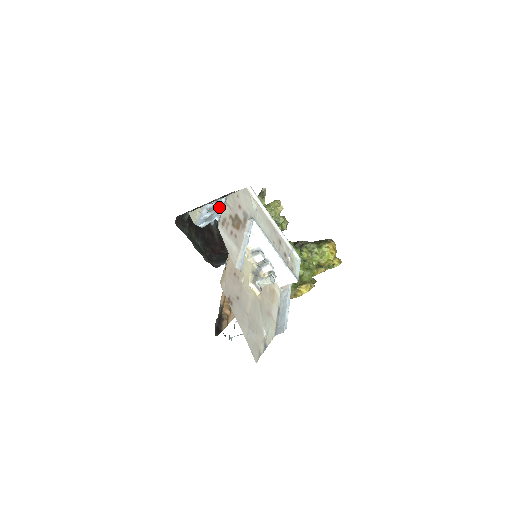
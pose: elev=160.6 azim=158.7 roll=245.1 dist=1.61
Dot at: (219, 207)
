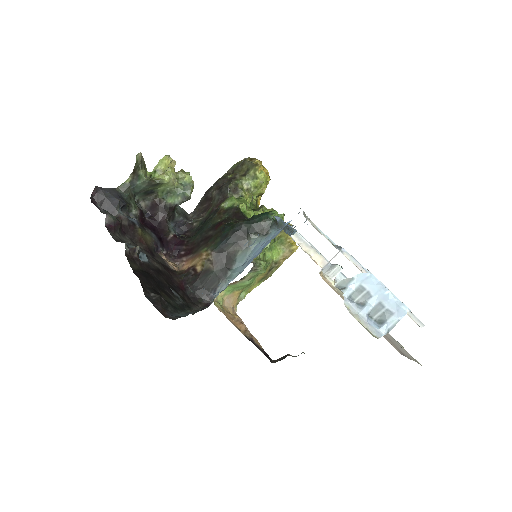
Dot at: (379, 289)
